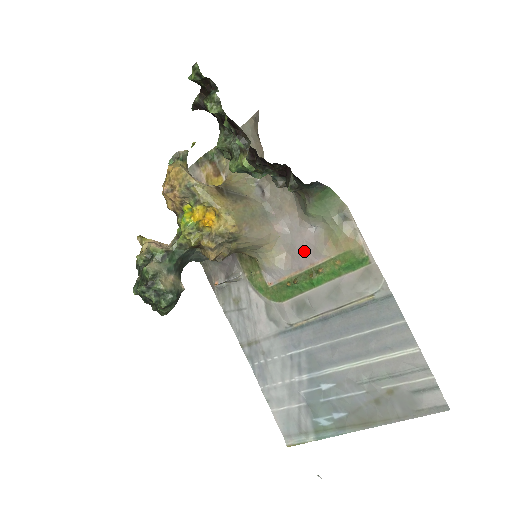
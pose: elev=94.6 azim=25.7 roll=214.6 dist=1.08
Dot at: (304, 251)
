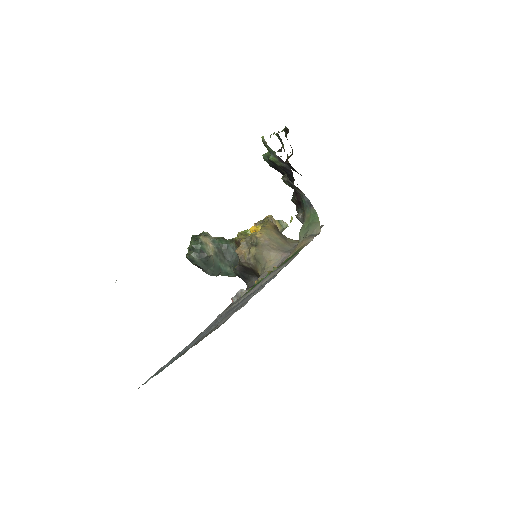
Dot at: occluded
